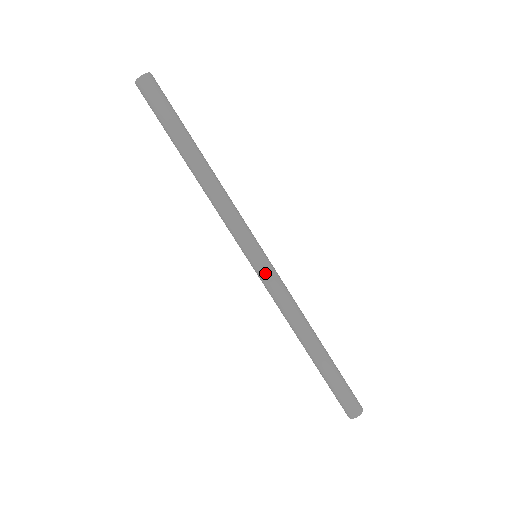
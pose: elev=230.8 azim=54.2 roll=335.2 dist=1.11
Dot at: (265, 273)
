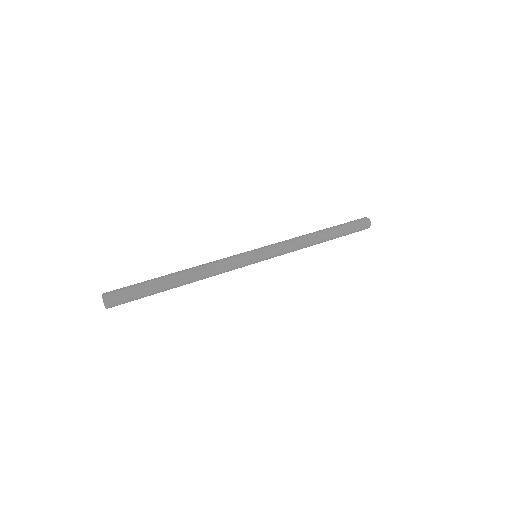
Dot at: (271, 255)
